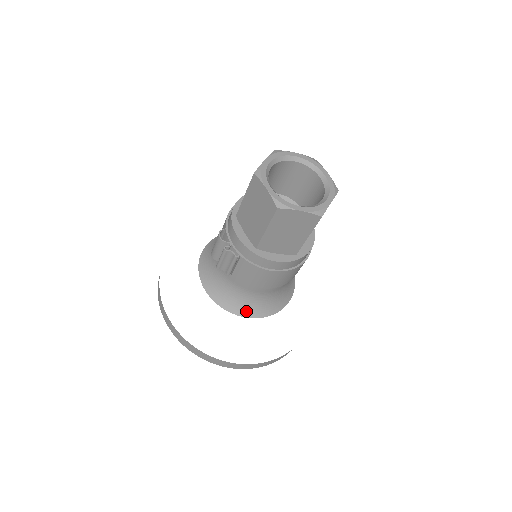
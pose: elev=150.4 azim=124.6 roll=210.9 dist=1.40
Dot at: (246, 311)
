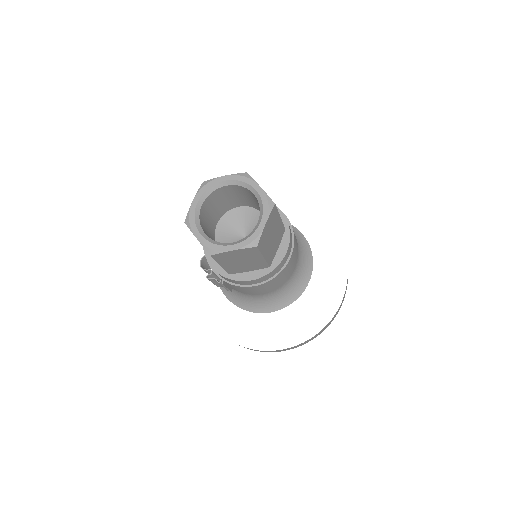
Dot at: (265, 308)
